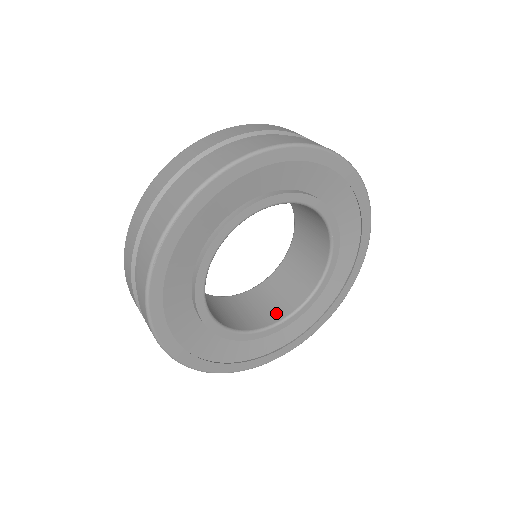
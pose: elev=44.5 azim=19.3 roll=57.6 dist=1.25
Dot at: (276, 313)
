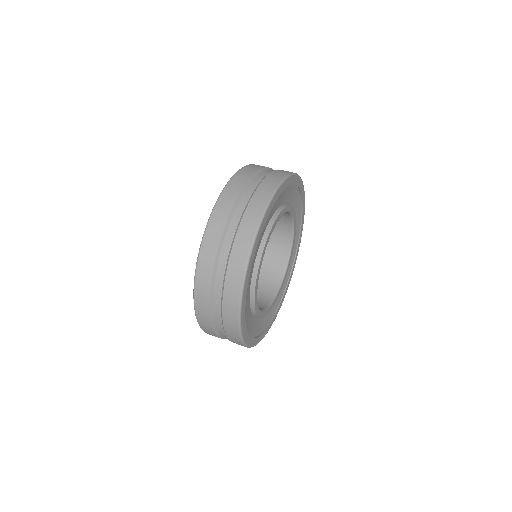
Dot at: (278, 269)
